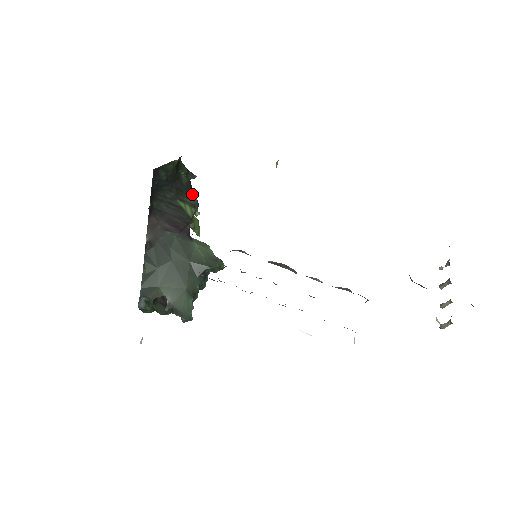
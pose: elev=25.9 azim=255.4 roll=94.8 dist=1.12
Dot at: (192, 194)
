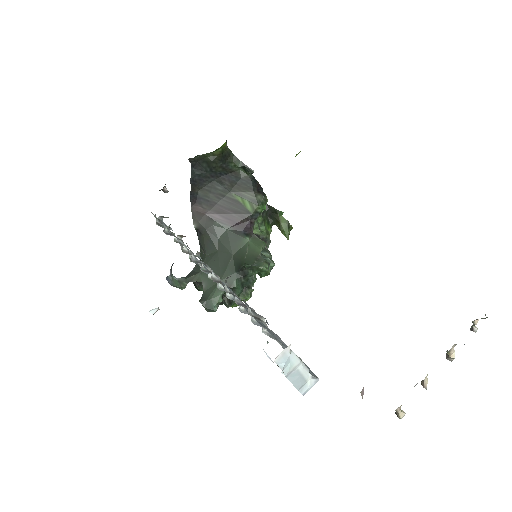
Dot at: (256, 190)
